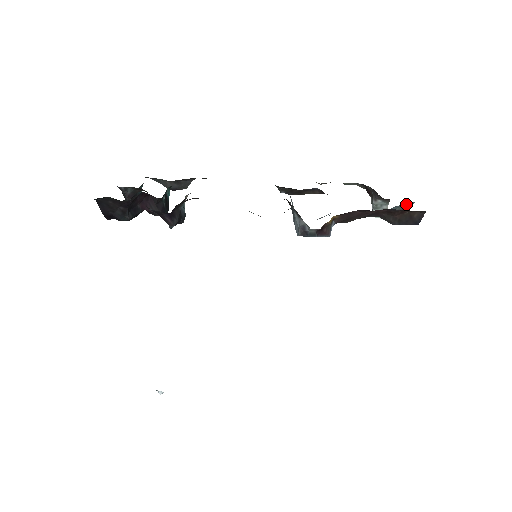
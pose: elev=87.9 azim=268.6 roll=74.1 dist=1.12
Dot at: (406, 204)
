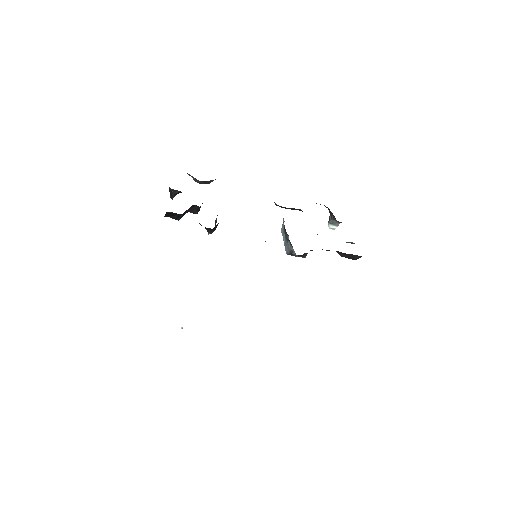
Dot at: occluded
